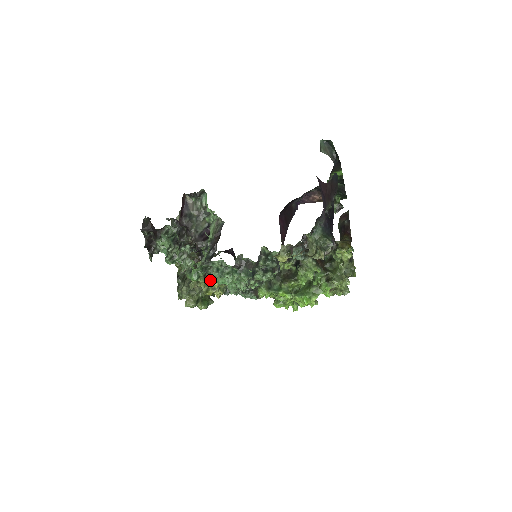
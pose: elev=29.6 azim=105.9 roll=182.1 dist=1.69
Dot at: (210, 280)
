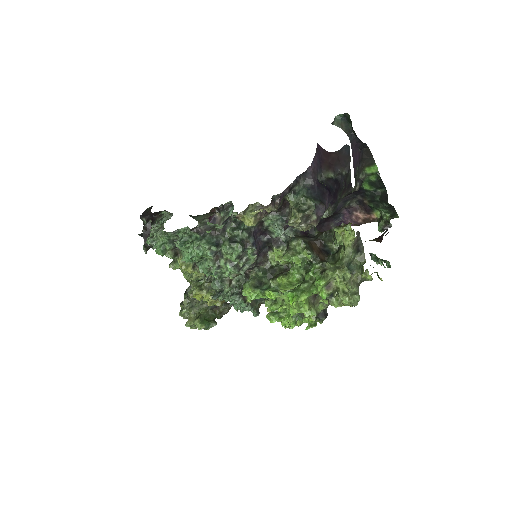
Dot at: (183, 262)
